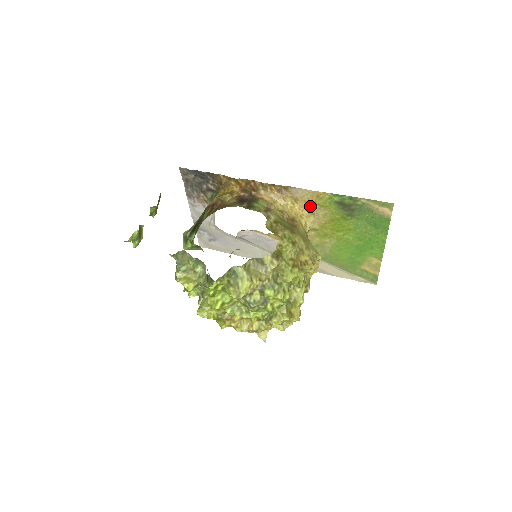
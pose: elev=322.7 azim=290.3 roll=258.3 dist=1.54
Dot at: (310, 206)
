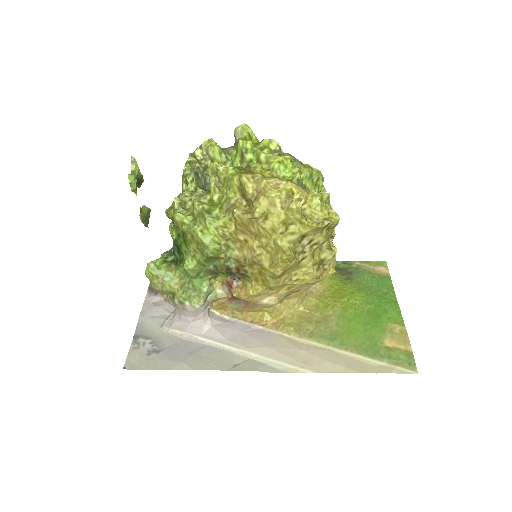
Dot at: occluded
